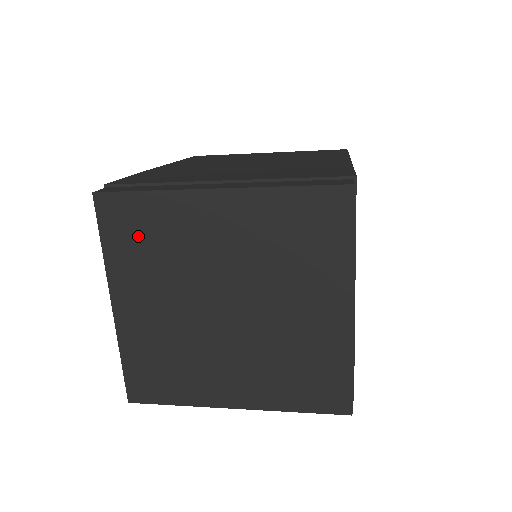
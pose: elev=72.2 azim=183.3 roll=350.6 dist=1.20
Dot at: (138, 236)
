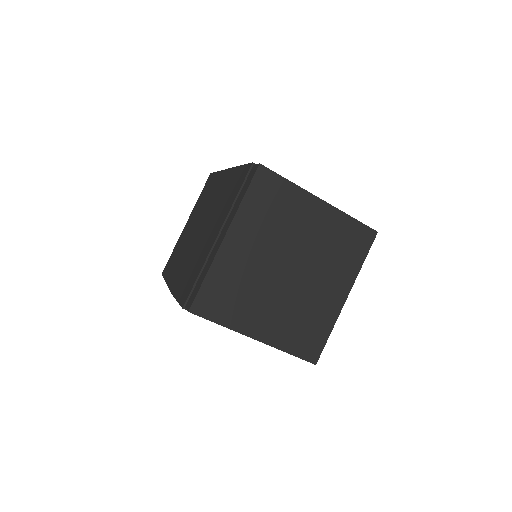
Dot at: (226, 299)
